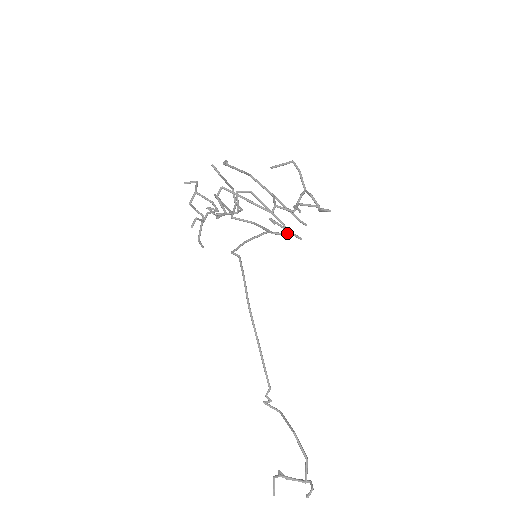
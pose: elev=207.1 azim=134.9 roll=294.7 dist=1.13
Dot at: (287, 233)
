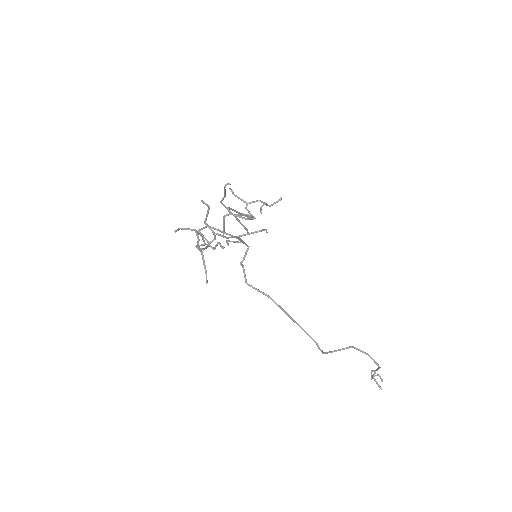
Dot at: (264, 229)
